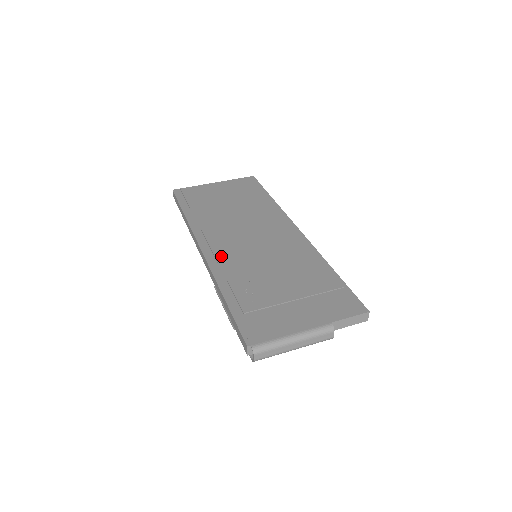
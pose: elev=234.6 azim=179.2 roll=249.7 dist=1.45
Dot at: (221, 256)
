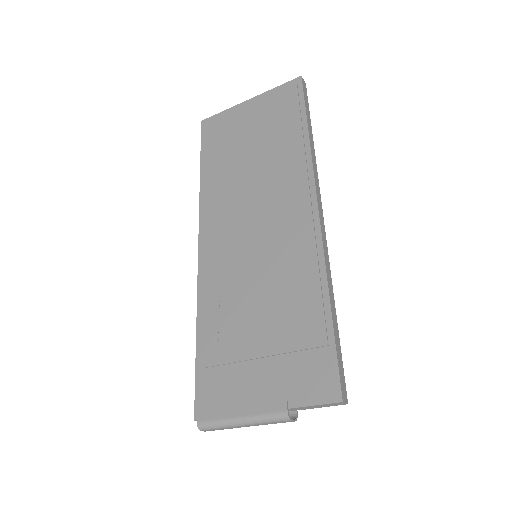
Dot at: (212, 261)
